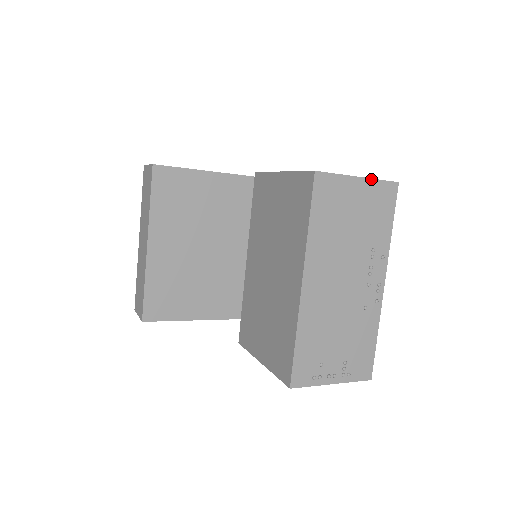
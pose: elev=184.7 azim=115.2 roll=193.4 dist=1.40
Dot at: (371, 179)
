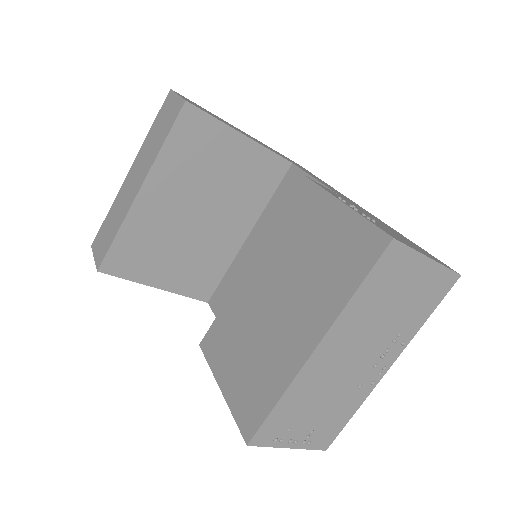
Dot at: (439, 264)
